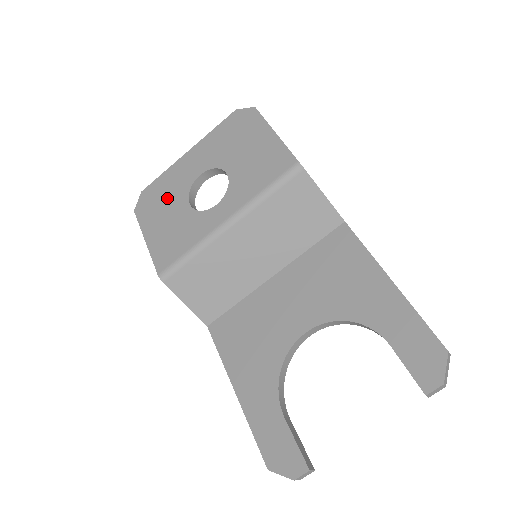
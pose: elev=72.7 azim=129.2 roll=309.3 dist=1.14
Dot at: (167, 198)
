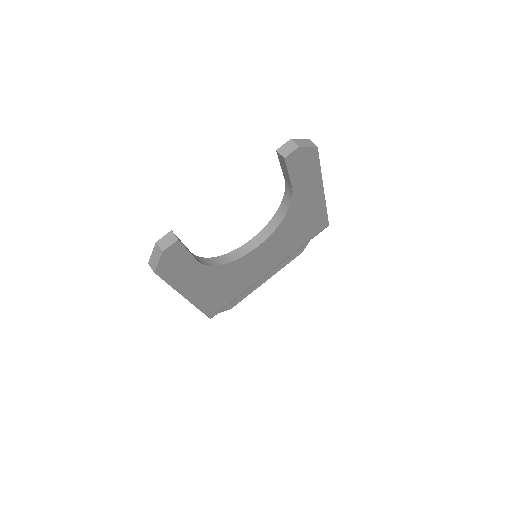
Dot at: occluded
